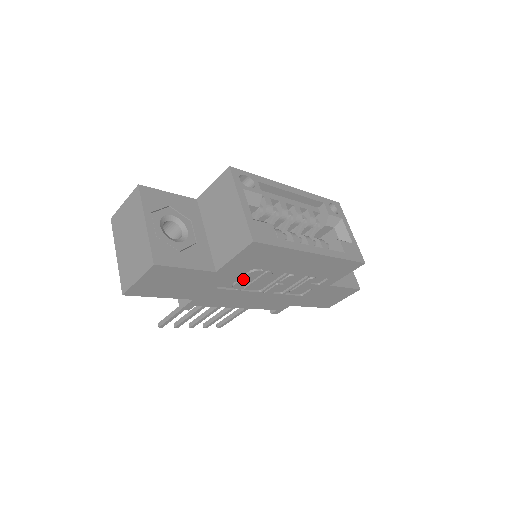
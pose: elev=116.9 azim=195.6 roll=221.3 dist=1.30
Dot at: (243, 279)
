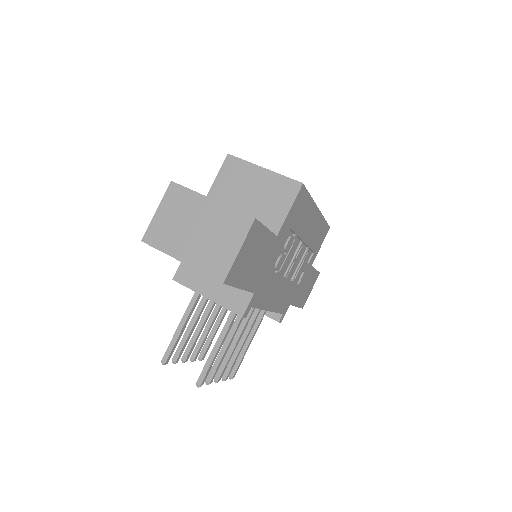
Dot at: (282, 254)
